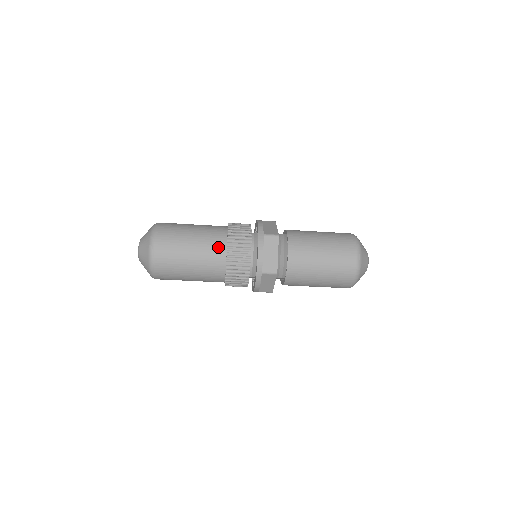
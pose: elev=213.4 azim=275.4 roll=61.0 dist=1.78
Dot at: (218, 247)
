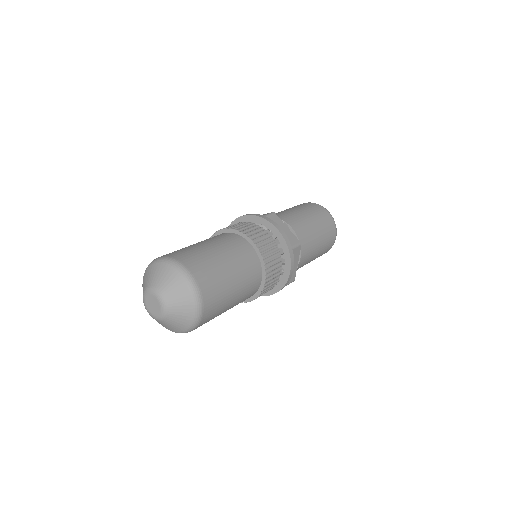
Dot at: occluded
